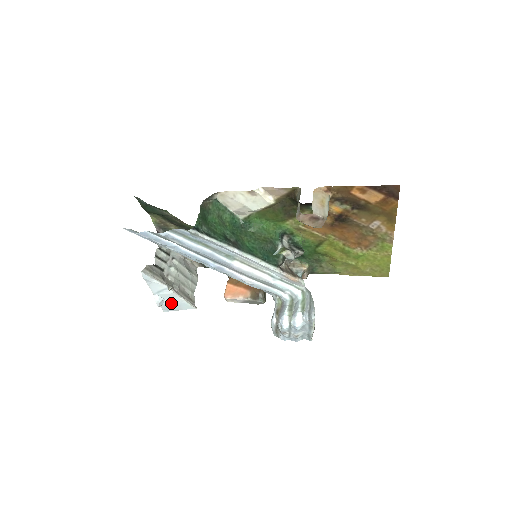
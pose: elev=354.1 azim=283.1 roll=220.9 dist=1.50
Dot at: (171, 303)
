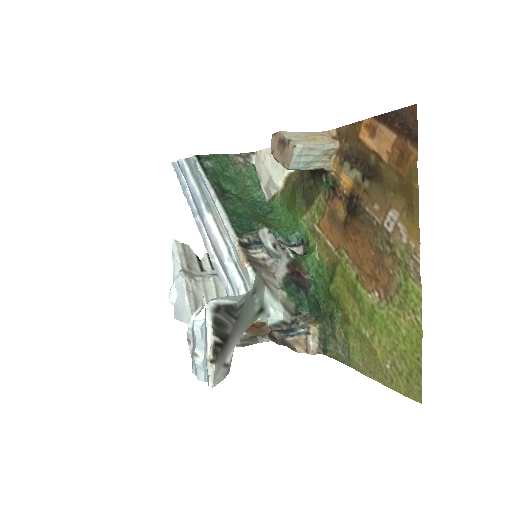
Dot at: (180, 304)
